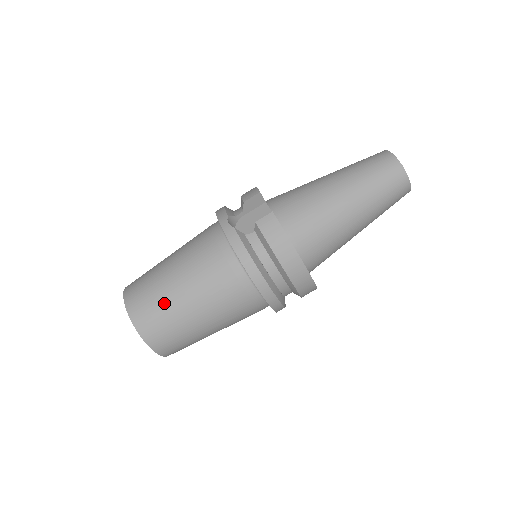
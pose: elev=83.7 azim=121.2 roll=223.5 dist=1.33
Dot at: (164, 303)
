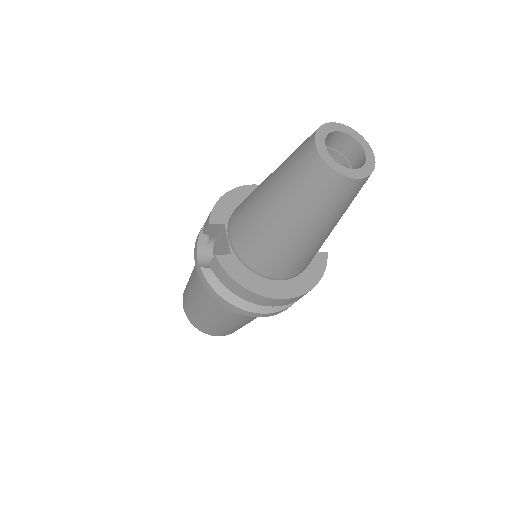
Dot at: (198, 314)
